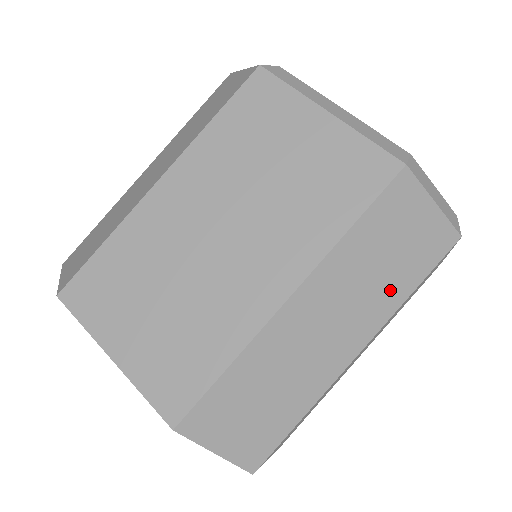
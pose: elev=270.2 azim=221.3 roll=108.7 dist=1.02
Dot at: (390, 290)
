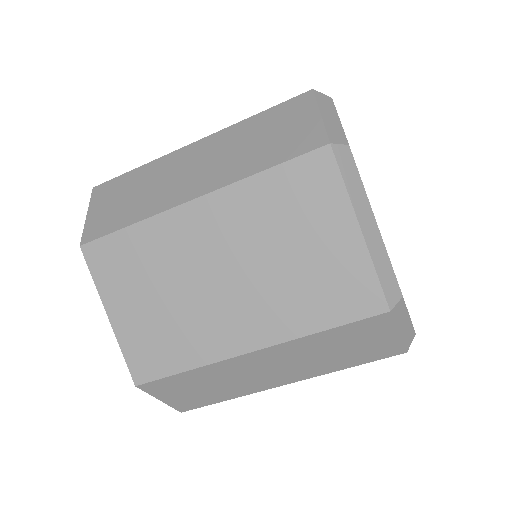
Dot at: (331, 364)
